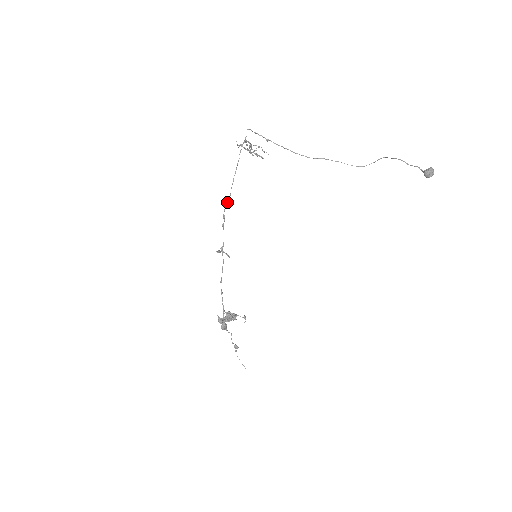
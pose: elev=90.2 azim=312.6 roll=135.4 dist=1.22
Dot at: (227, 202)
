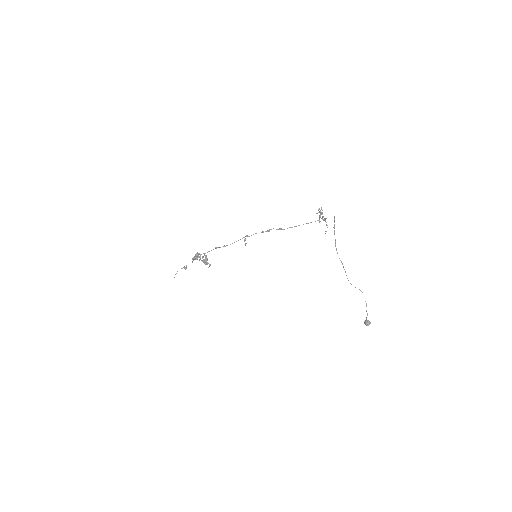
Dot at: (281, 229)
